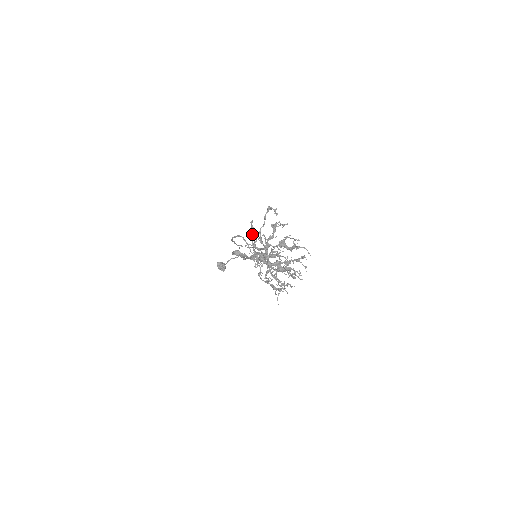
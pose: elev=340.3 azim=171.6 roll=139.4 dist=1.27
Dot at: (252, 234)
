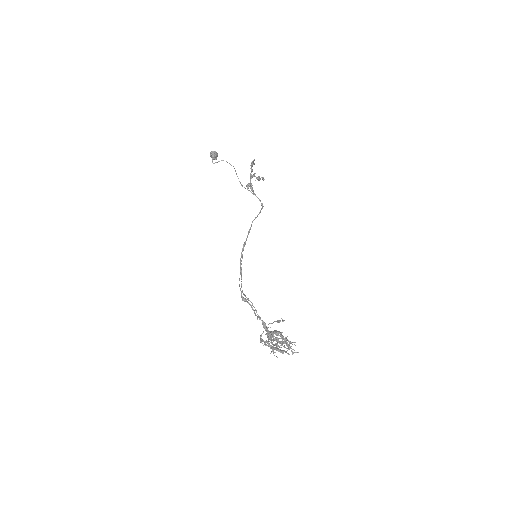
Dot at: (252, 169)
